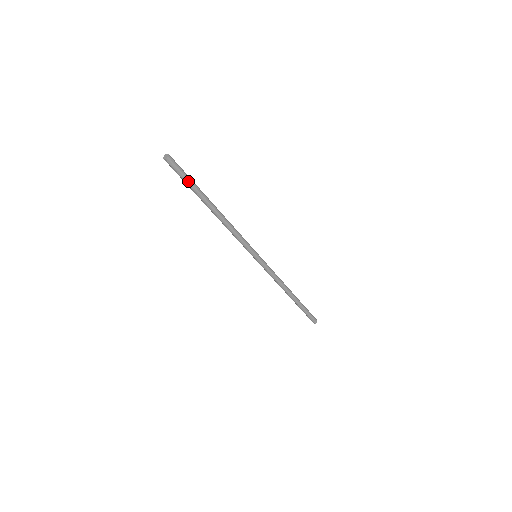
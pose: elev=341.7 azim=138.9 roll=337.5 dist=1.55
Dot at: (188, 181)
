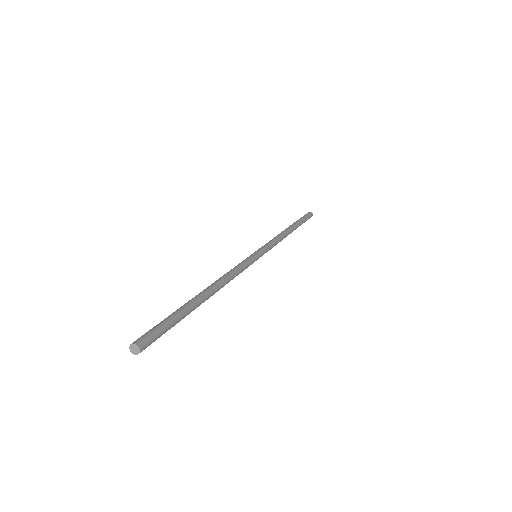
Dot at: (173, 325)
